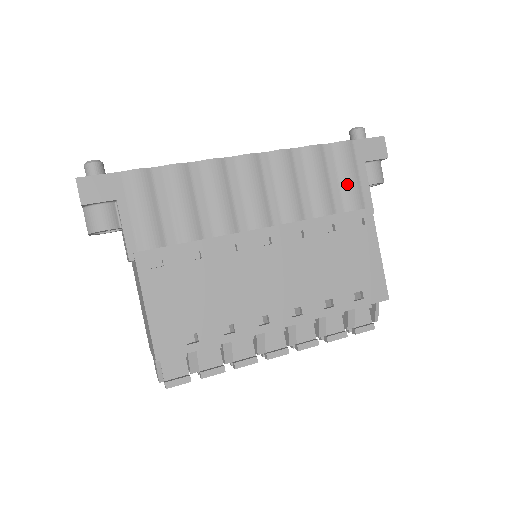
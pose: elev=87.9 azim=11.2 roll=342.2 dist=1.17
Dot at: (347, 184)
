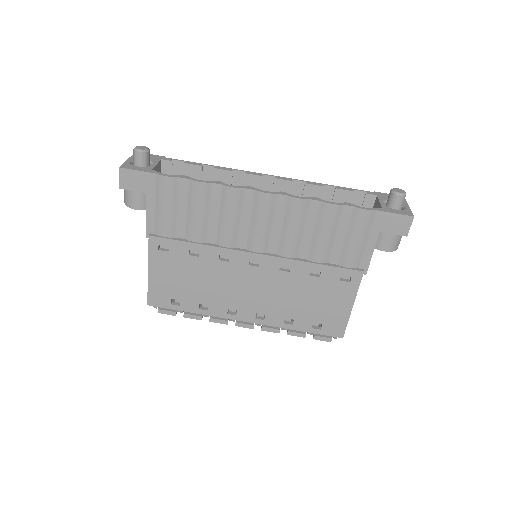
Dot at: (351, 245)
